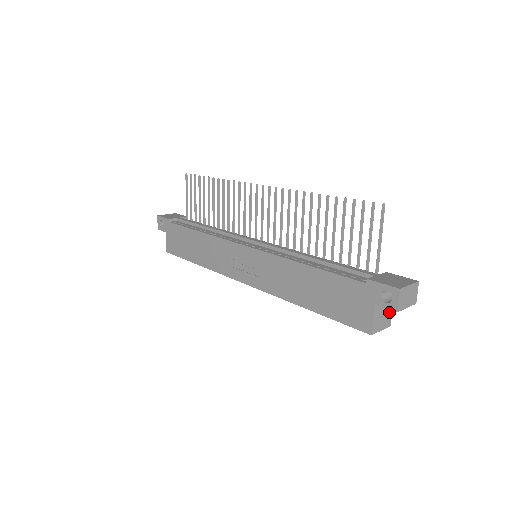
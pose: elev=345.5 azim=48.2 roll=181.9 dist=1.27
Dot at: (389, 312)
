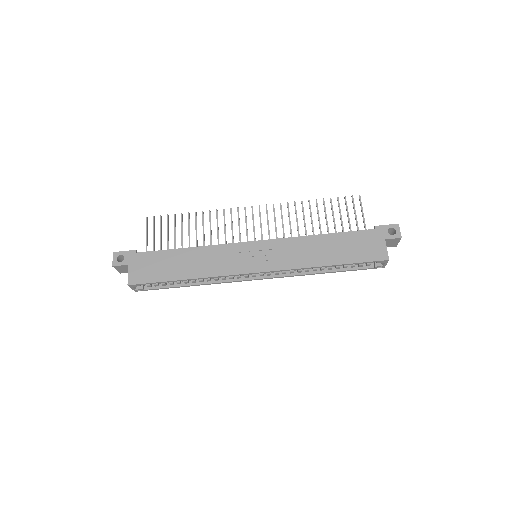
Dot at: occluded
